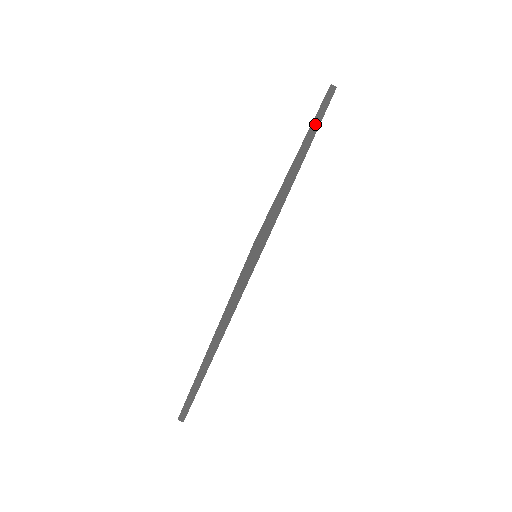
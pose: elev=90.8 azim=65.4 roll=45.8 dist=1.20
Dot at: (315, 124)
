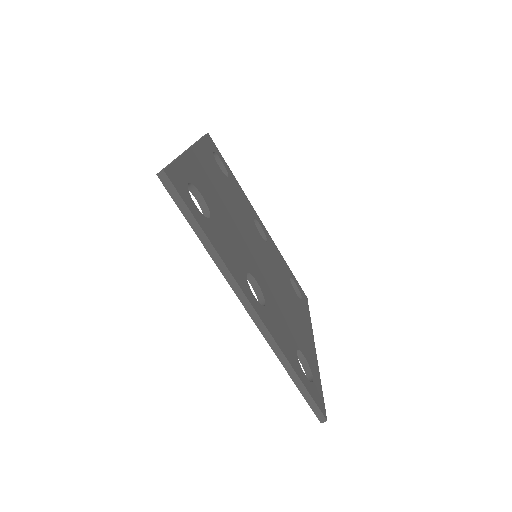
Dot at: occluded
